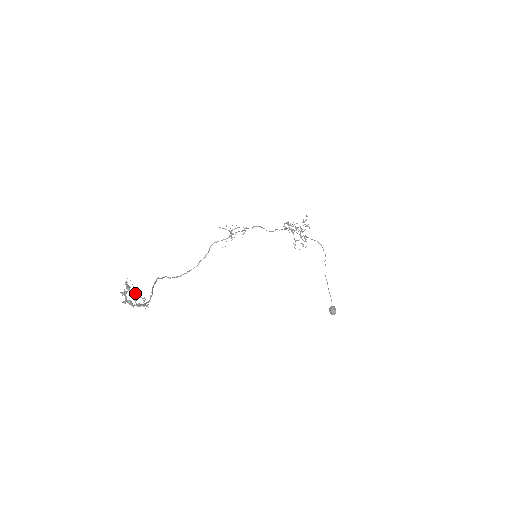
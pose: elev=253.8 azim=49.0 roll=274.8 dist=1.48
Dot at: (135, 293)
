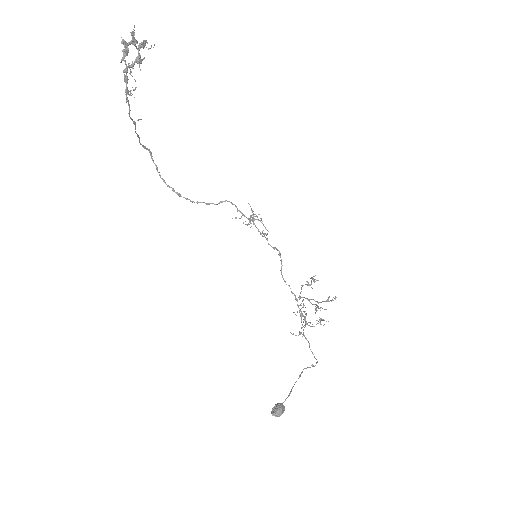
Dot at: (140, 58)
